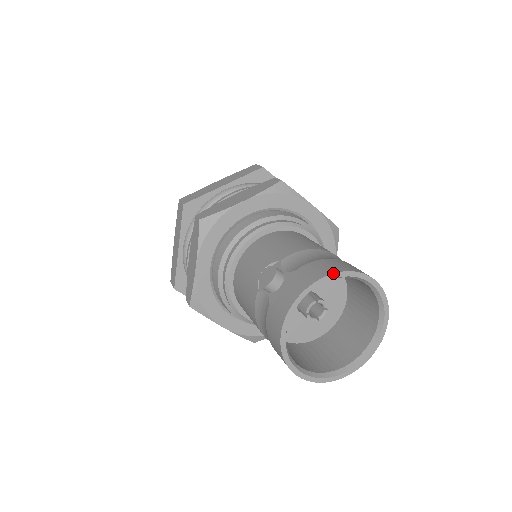
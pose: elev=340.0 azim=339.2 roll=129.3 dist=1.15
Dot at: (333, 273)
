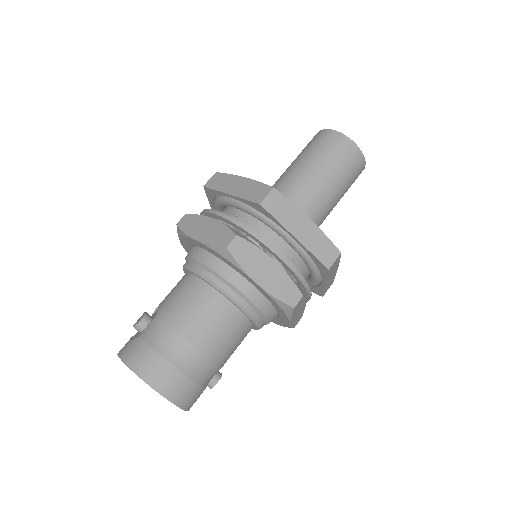
Dot at: (129, 368)
